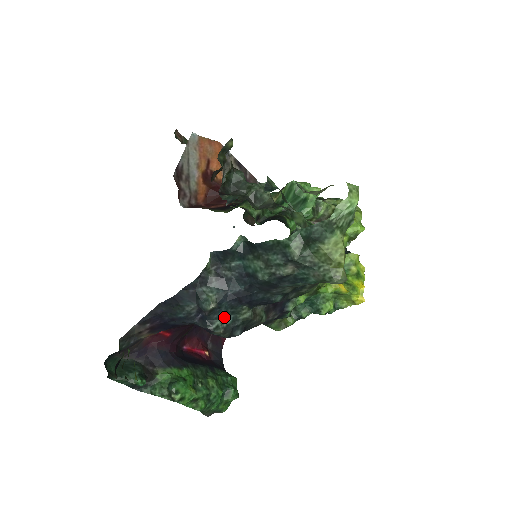
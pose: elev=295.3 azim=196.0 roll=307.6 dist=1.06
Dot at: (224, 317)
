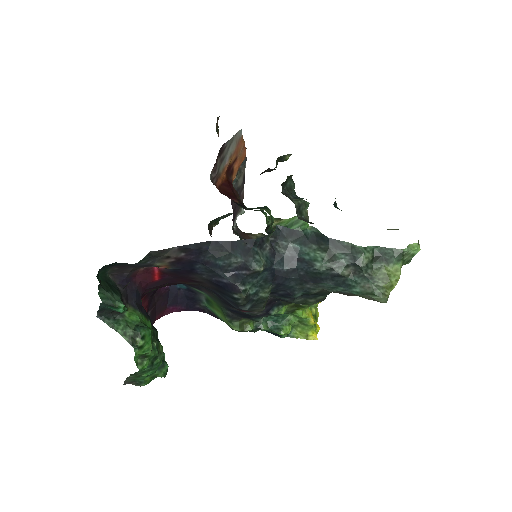
Dot at: (253, 285)
